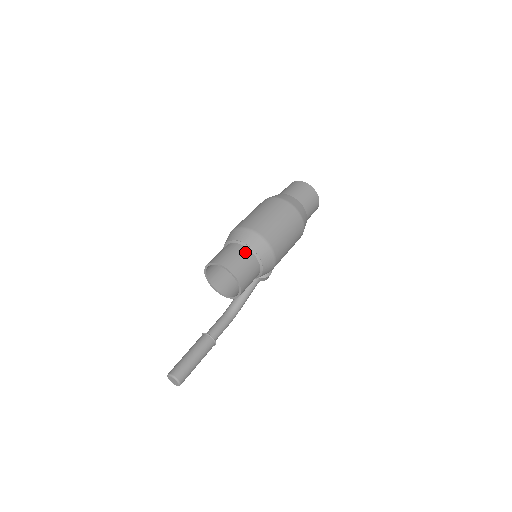
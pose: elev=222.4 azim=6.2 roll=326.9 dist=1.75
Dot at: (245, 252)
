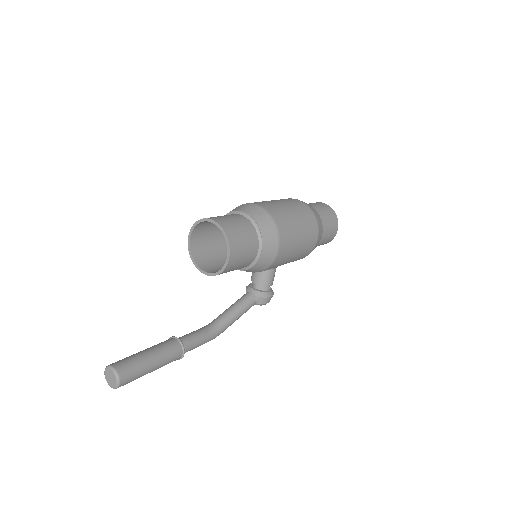
Dot at: (242, 219)
